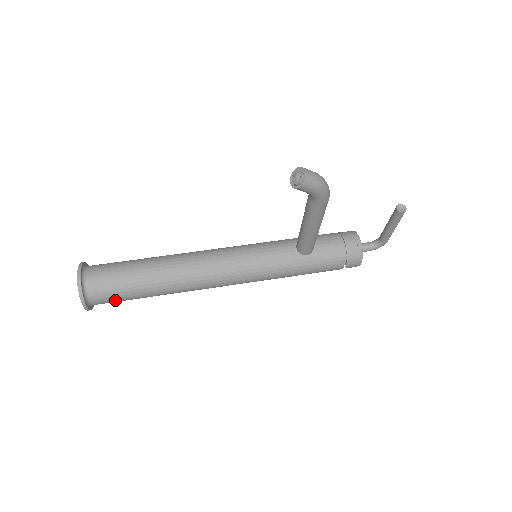
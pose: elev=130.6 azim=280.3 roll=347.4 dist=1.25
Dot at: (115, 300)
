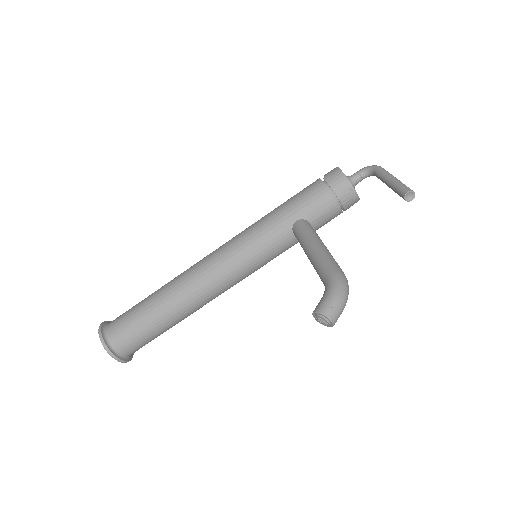
Dot at: occluded
